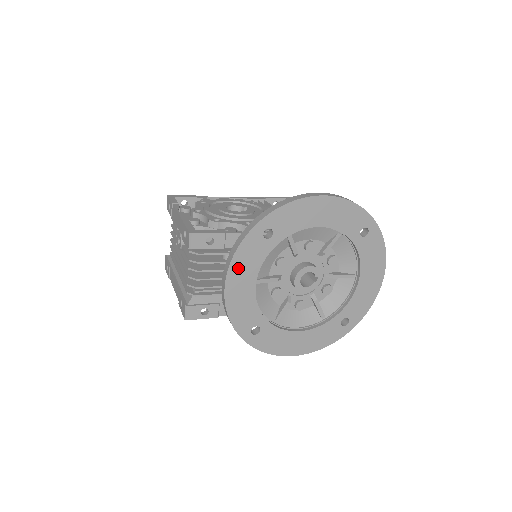
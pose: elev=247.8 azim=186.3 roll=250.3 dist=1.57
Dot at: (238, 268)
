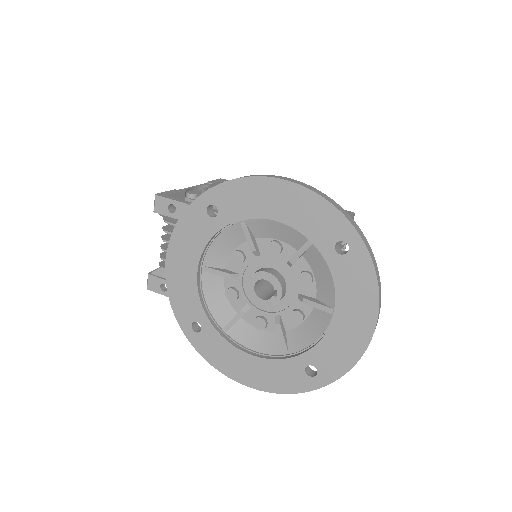
Dot at: (180, 243)
